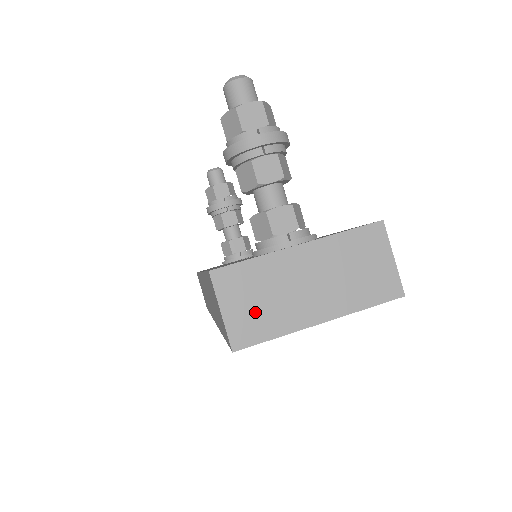
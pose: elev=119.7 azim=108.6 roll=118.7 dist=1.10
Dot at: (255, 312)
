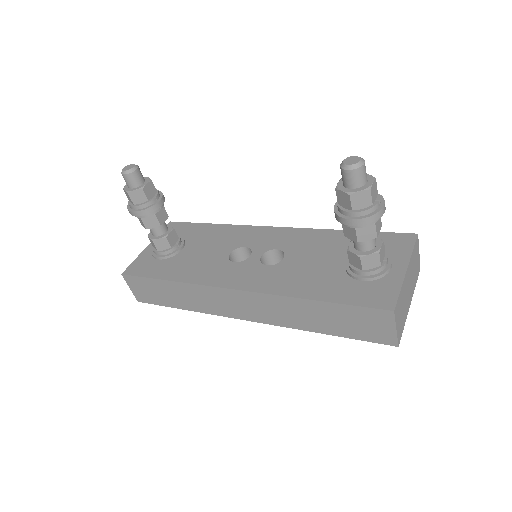
Dot at: (401, 319)
